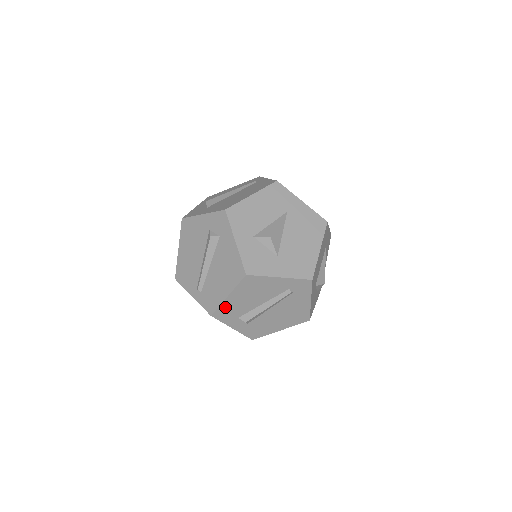
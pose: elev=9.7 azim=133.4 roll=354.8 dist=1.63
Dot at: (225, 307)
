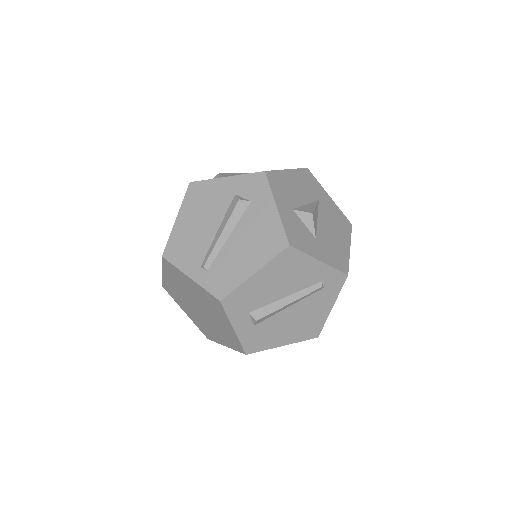
Dot at: (243, 291)
